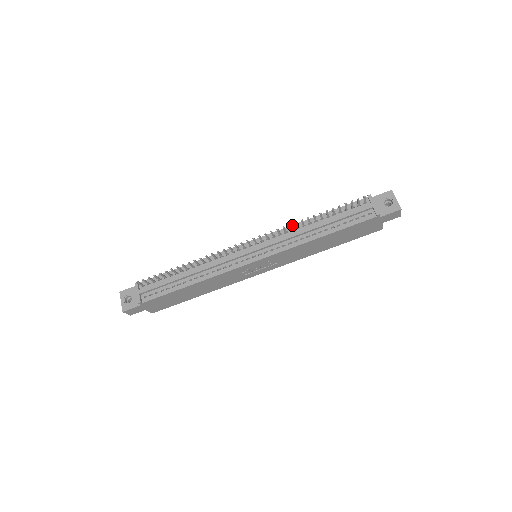
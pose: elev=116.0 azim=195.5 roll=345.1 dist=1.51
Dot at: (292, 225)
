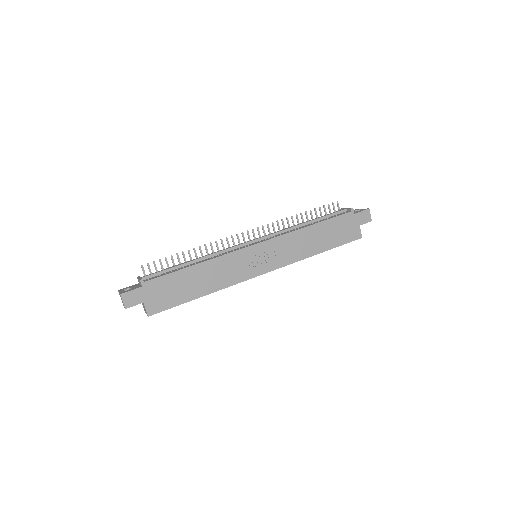
Dot at: occluded
